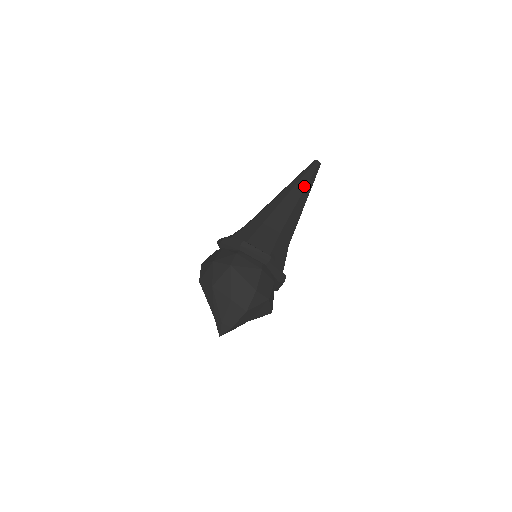
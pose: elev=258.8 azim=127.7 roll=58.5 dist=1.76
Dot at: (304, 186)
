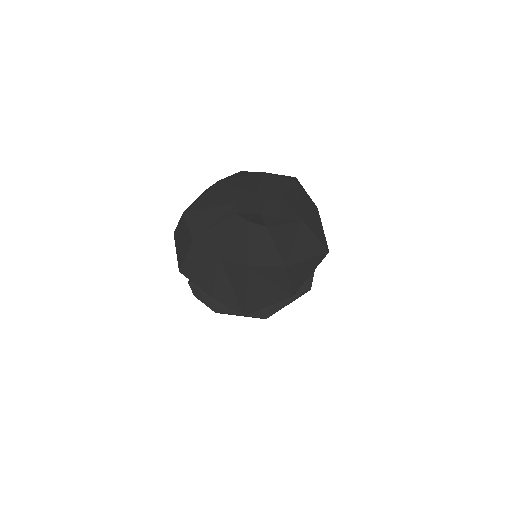
Dot at: occluded
